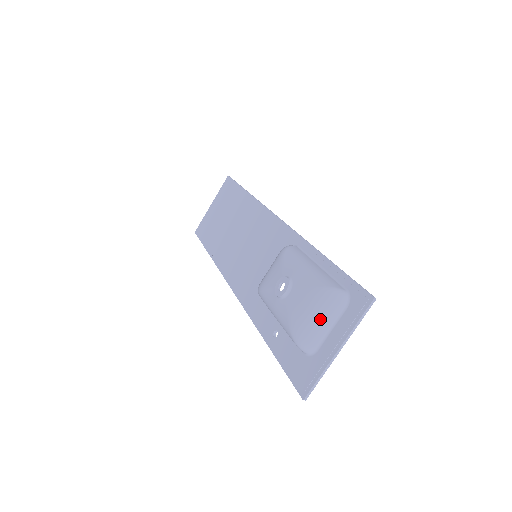
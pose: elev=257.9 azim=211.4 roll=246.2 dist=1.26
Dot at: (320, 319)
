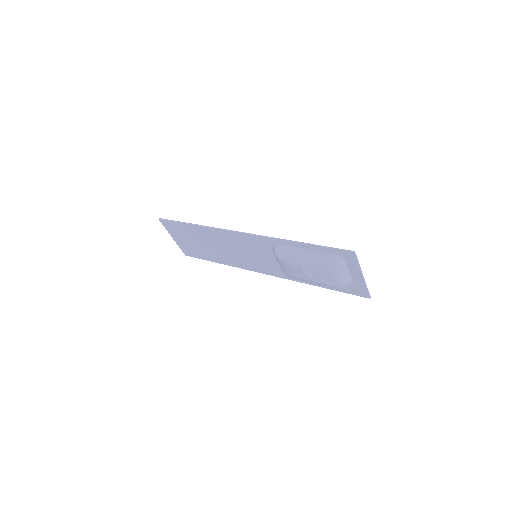
Dot at: (341, 276)
